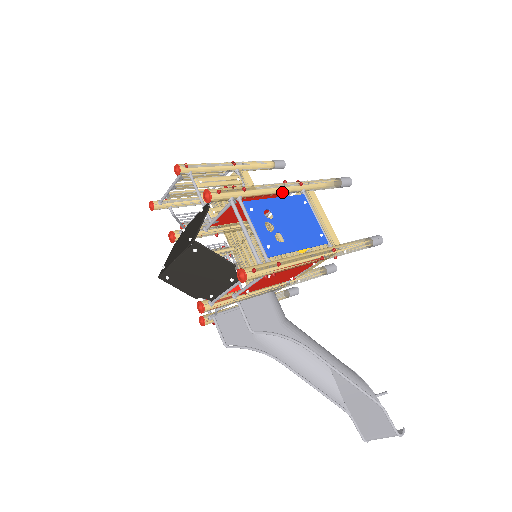
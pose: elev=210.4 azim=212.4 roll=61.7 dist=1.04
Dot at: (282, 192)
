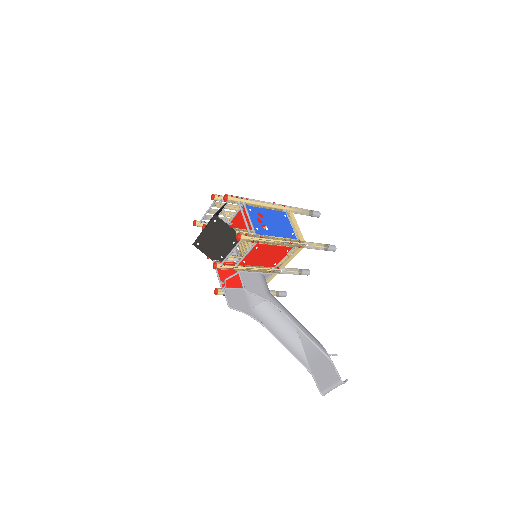
Dot at: (271, 207)
